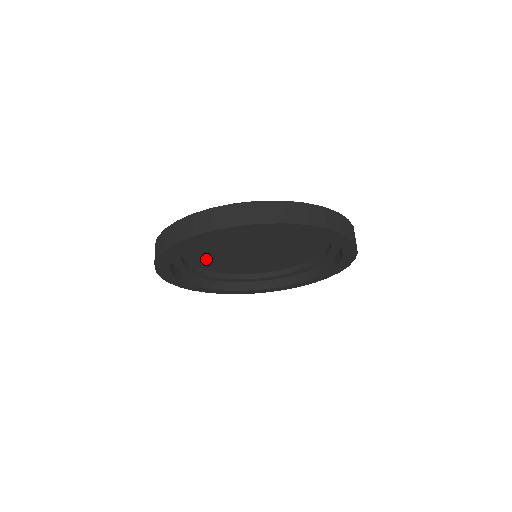
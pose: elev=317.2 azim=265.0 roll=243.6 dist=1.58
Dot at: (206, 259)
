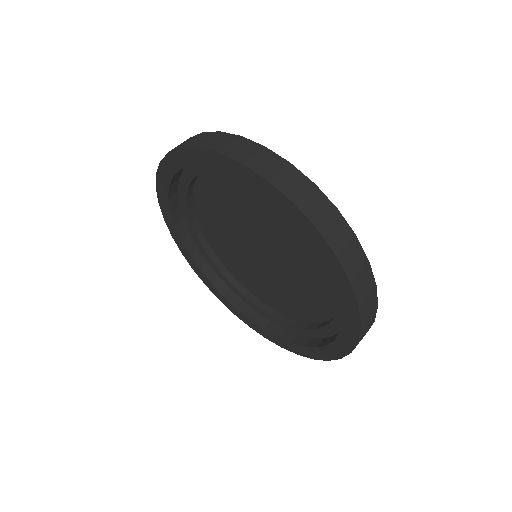
Dot at: (227, 253)
